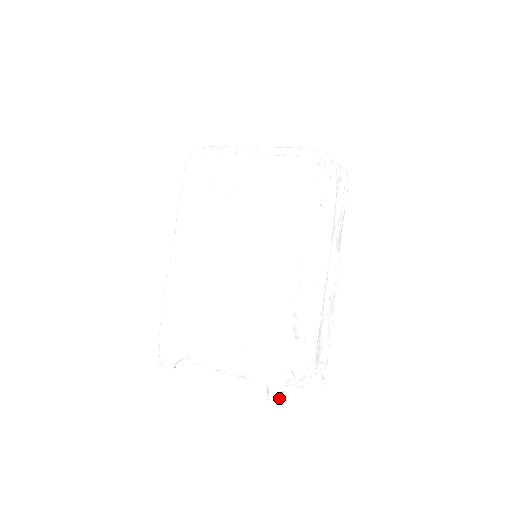
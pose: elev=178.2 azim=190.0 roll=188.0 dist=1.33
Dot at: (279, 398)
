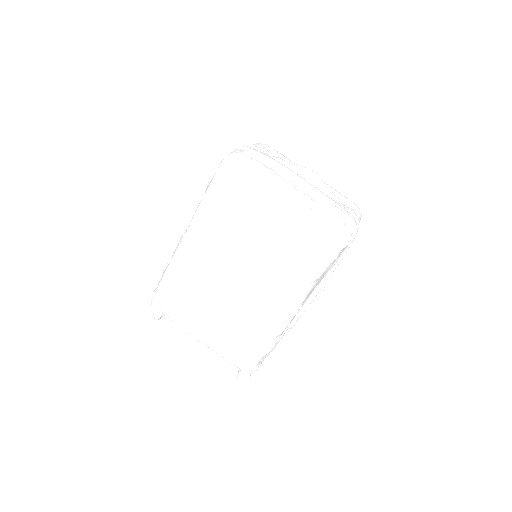
Dot at: (247, 381)
